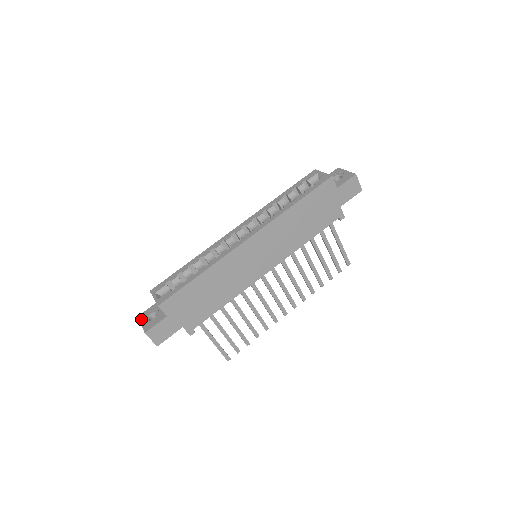
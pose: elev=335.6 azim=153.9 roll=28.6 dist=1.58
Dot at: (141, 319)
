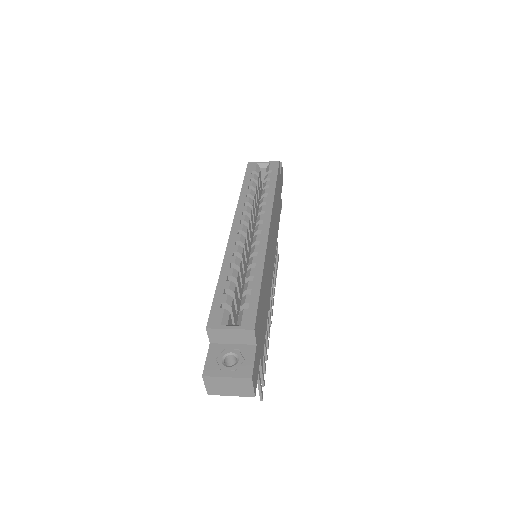
Dot at: (216, 373)
